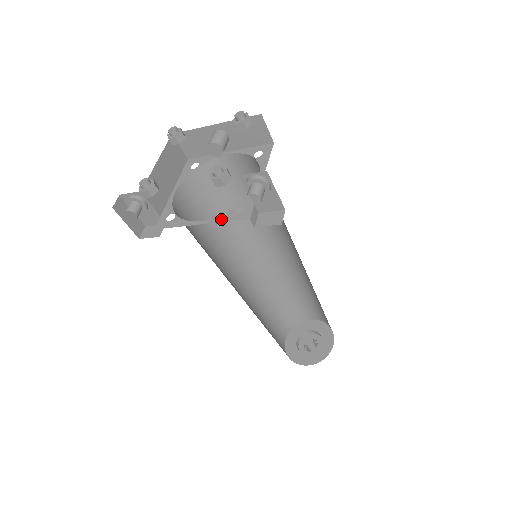
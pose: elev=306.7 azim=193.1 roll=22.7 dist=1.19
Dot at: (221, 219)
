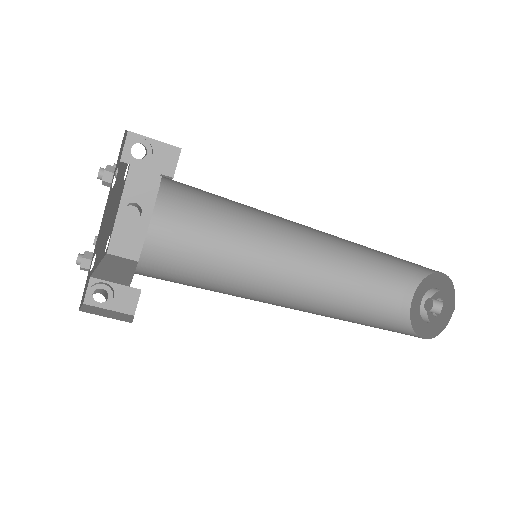
Dot at: occluded
